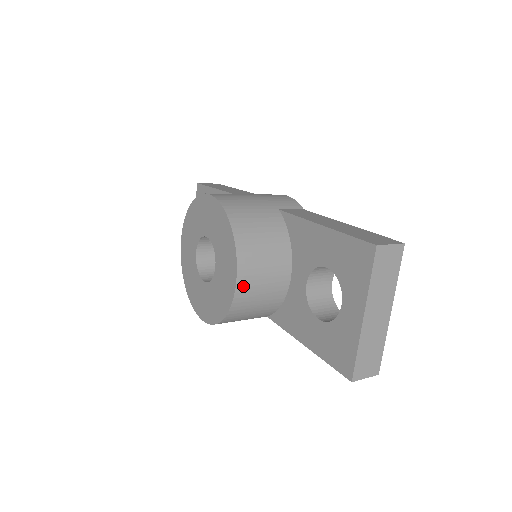
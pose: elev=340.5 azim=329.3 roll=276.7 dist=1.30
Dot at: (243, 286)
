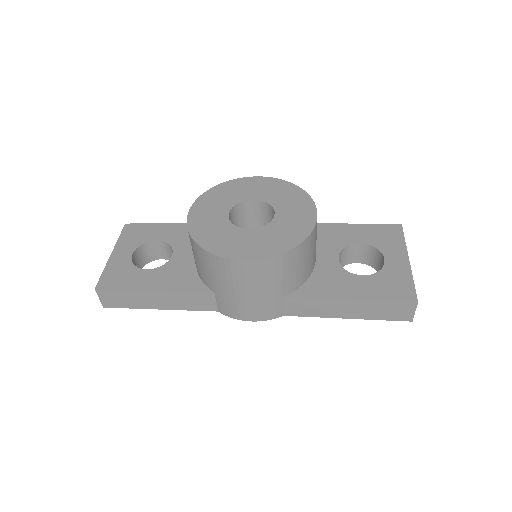
Dot at: occluded
